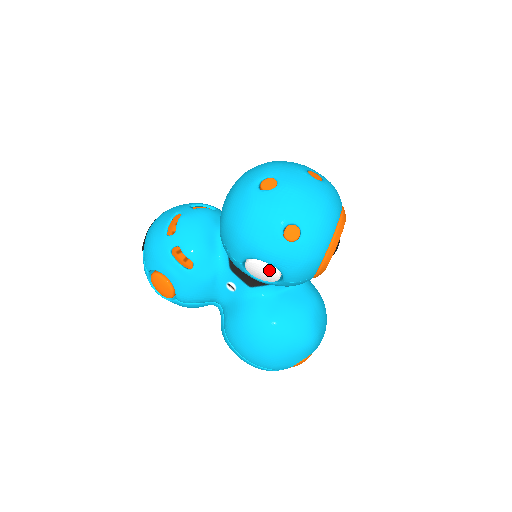
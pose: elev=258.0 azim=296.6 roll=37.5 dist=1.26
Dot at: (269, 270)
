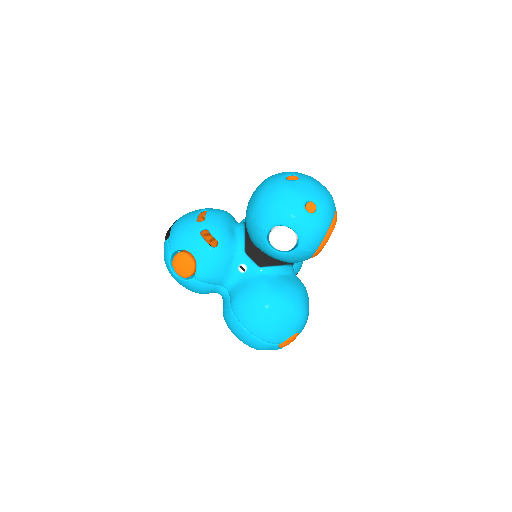
Dot at: (290, 236)
